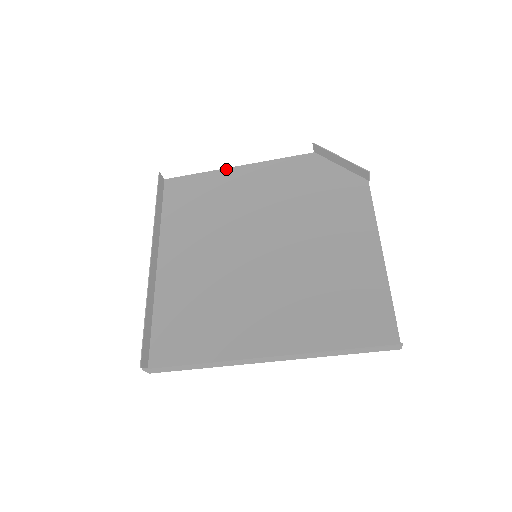
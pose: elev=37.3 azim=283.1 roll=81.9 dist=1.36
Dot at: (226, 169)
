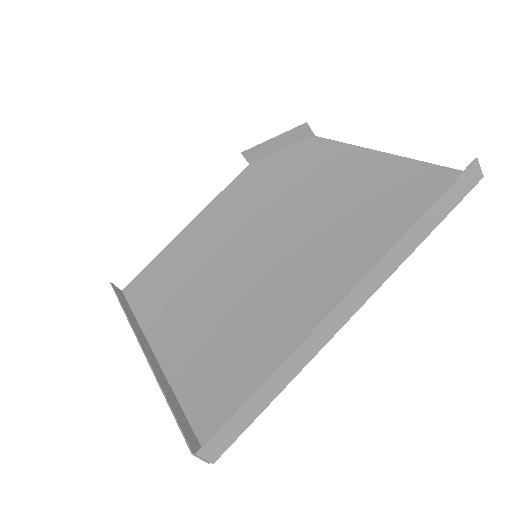
Dot at: (177, 236)
